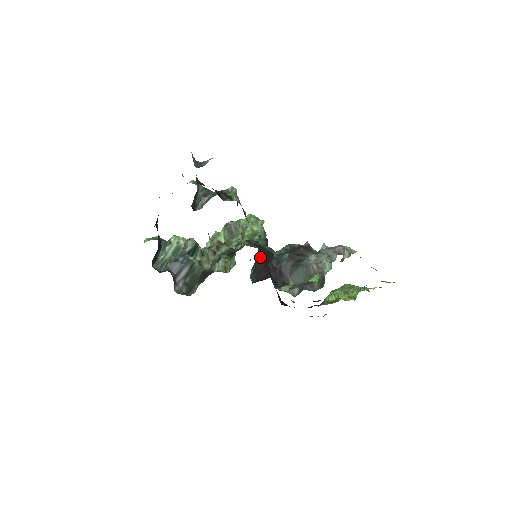
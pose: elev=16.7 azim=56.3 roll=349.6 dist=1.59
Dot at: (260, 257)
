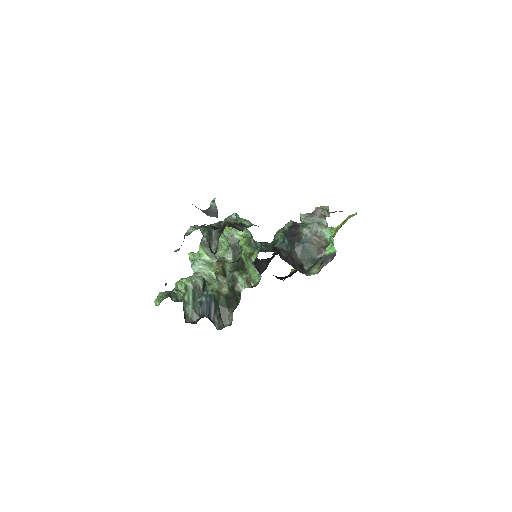
Dot at: occluded
